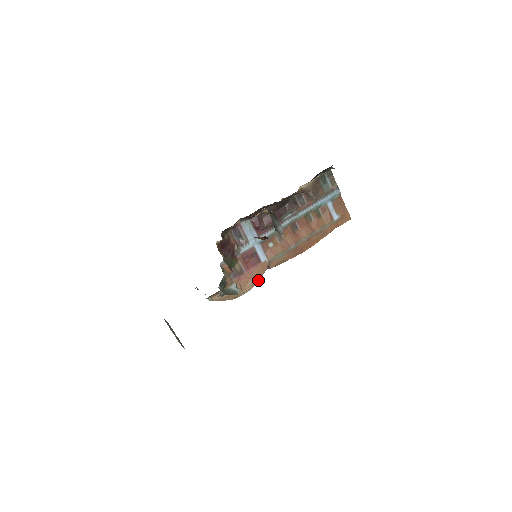
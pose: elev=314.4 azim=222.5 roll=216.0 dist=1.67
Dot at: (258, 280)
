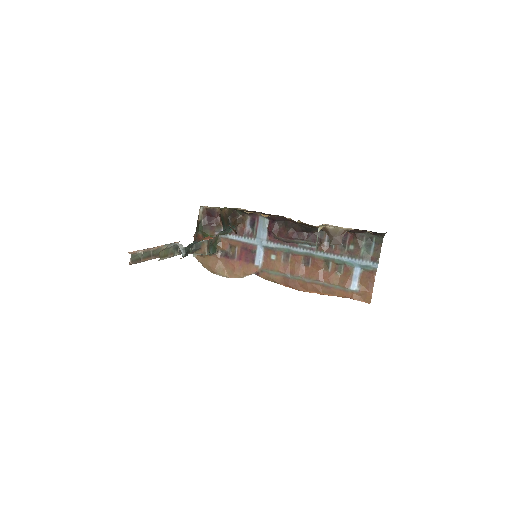
Dot at: (240, 276)
